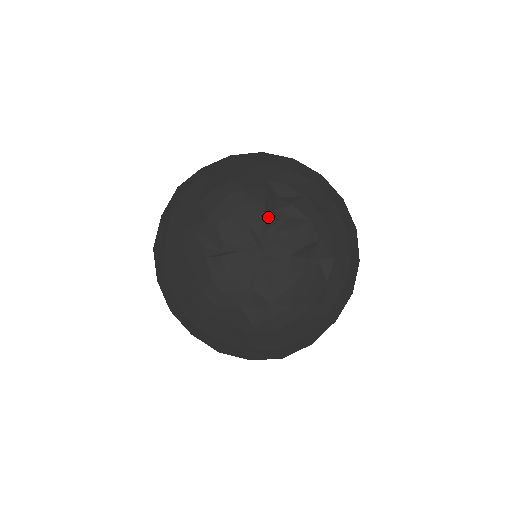
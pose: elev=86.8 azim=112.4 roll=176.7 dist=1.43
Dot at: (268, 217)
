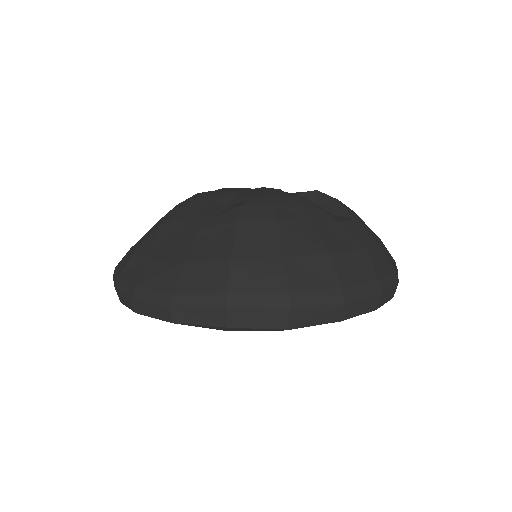
Dot at: occluded
